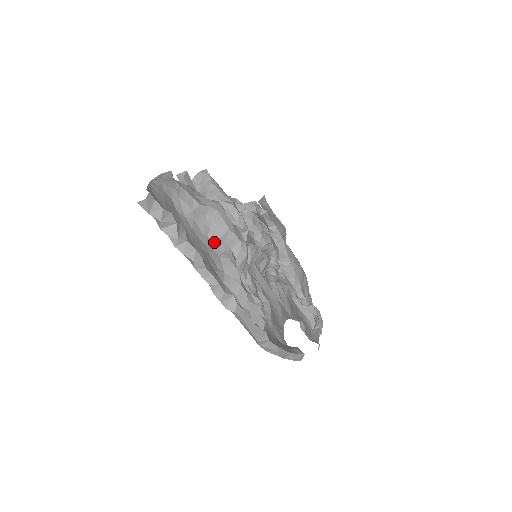
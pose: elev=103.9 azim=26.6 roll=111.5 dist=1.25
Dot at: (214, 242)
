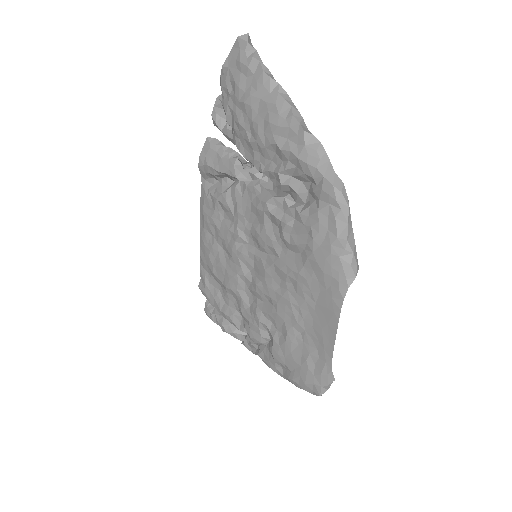
Dot at: occluded
